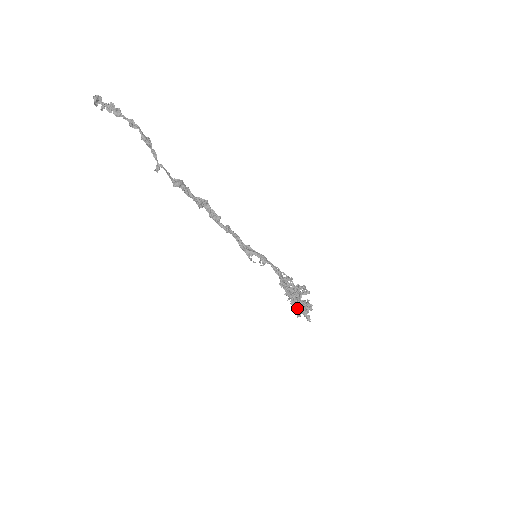
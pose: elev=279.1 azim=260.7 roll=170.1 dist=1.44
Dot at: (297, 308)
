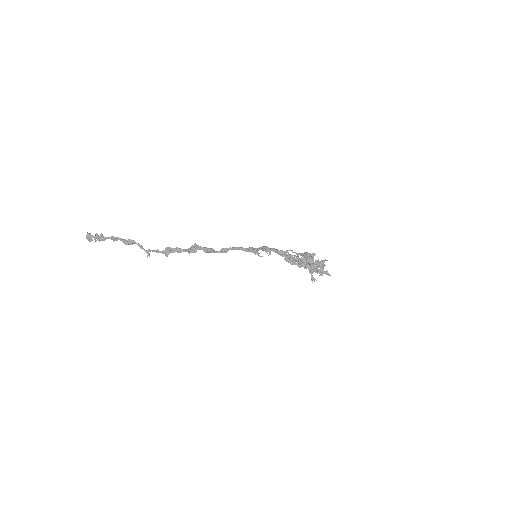
Dot at: (314, 271)
